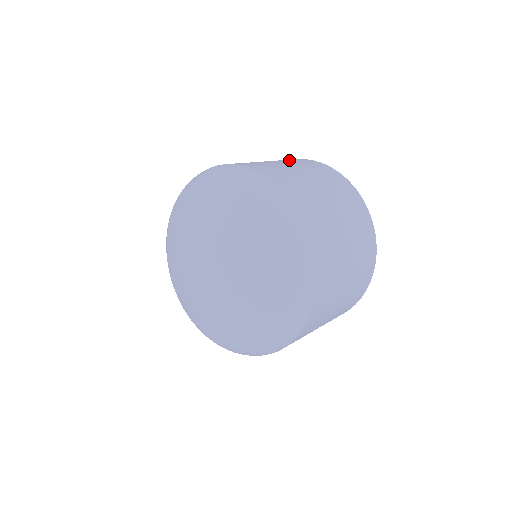
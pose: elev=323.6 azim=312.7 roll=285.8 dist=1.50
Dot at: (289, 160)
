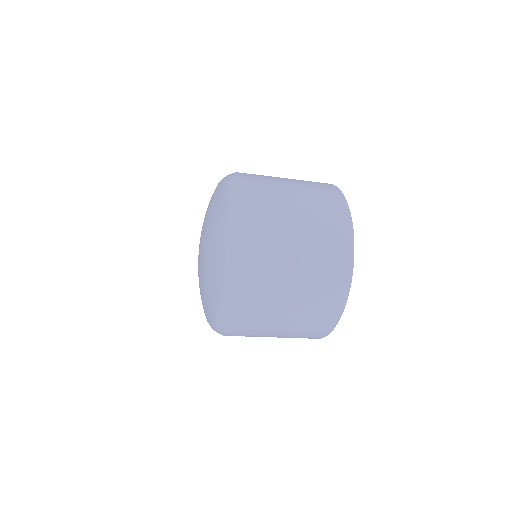
Dot at: (321, 200)
